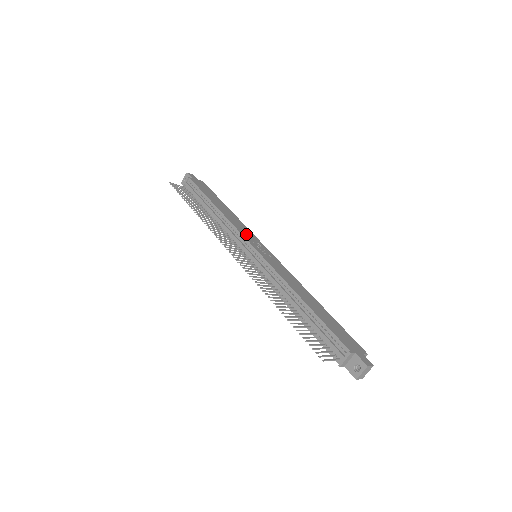
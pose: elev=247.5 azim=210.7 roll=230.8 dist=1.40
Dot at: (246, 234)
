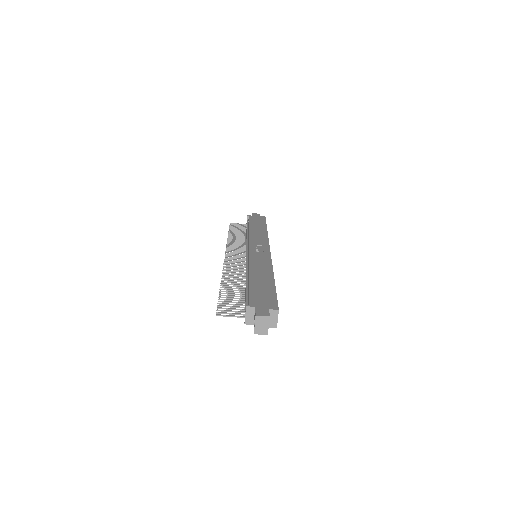
Dot at: (256, 241)
